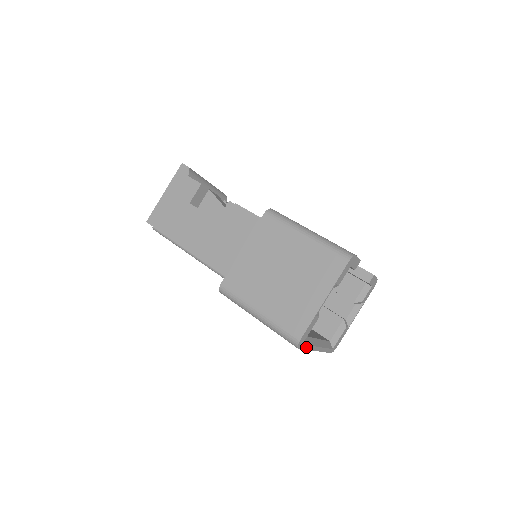
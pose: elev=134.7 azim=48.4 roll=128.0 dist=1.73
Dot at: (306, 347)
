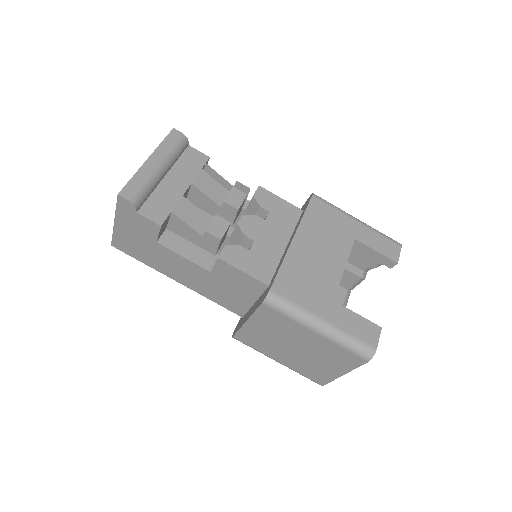
Dot at: occluded
